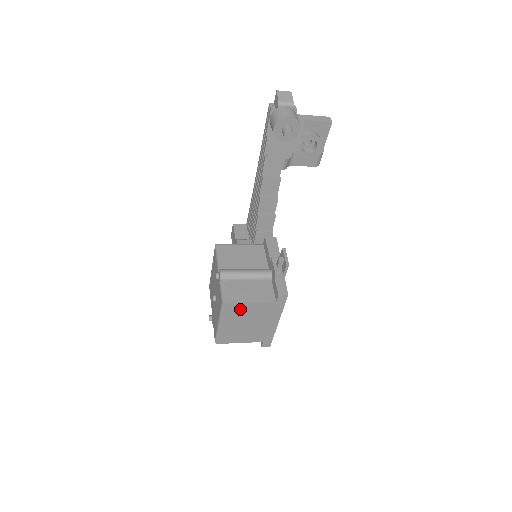
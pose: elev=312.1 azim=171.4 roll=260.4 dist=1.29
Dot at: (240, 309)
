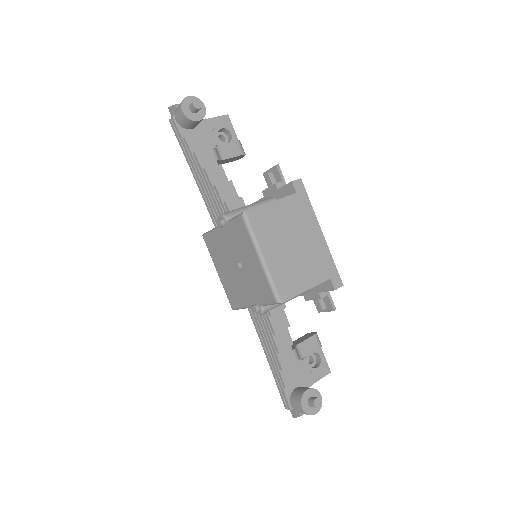
Dot at: (268, 219)
